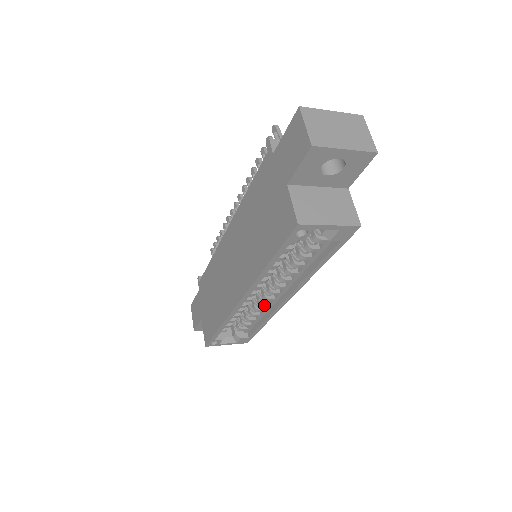
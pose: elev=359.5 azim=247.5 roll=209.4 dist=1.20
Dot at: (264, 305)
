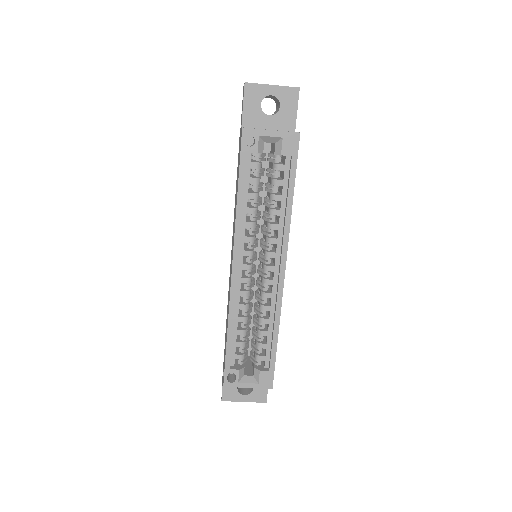
Dot at: (266, 294)
